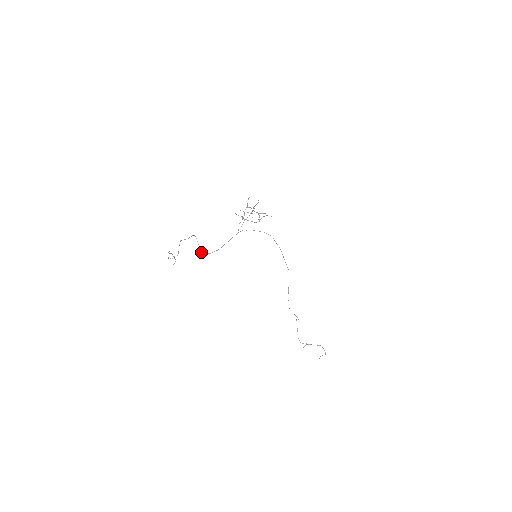
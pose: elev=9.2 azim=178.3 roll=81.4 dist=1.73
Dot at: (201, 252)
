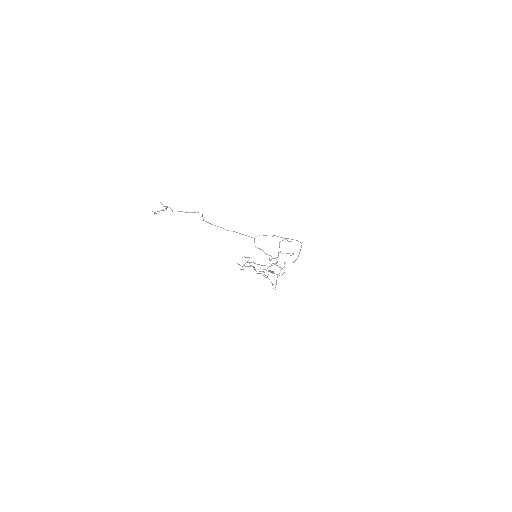
Dot at: occluded
